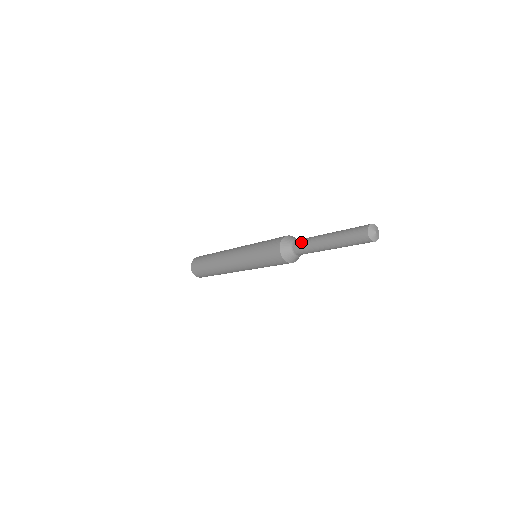
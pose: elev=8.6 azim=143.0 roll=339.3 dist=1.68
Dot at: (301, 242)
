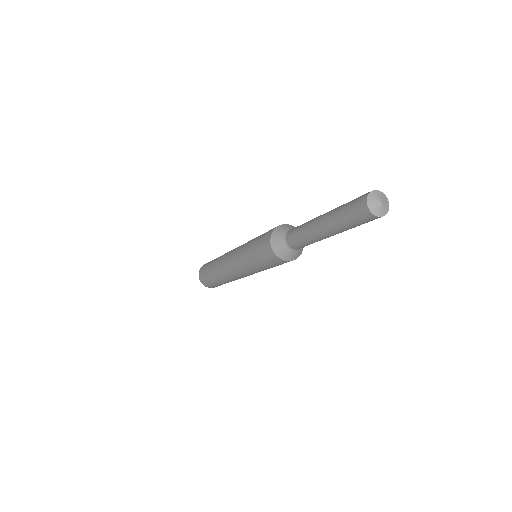
Dot at: (293, 234)
